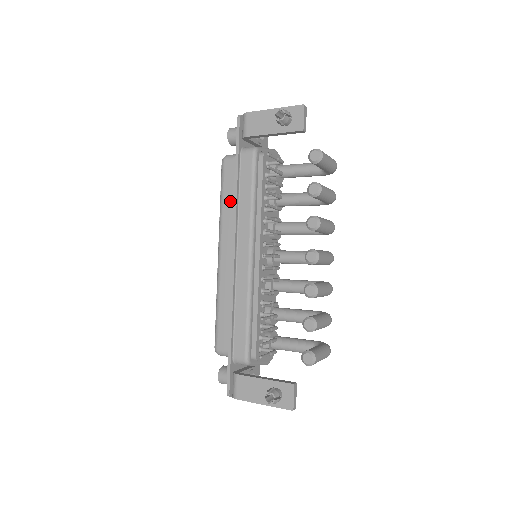
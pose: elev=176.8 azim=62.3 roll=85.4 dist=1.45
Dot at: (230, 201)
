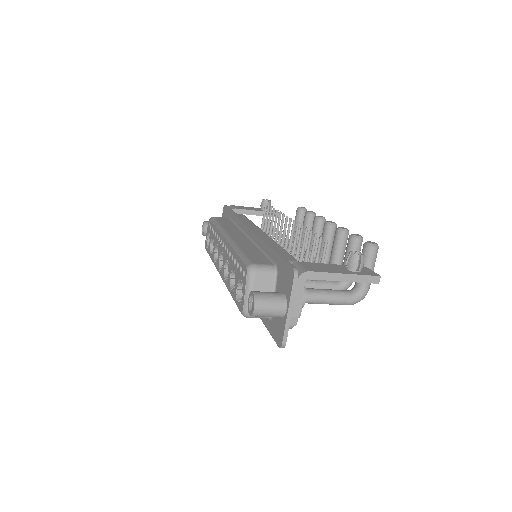
Dot at: (228, 224)
